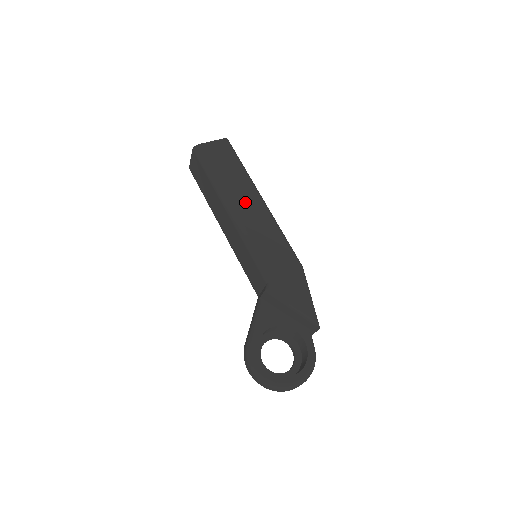
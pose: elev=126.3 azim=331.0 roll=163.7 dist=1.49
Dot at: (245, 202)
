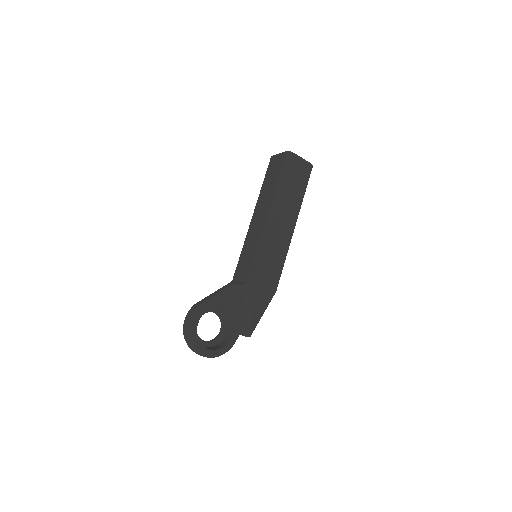
Dot at: (283, 219)
